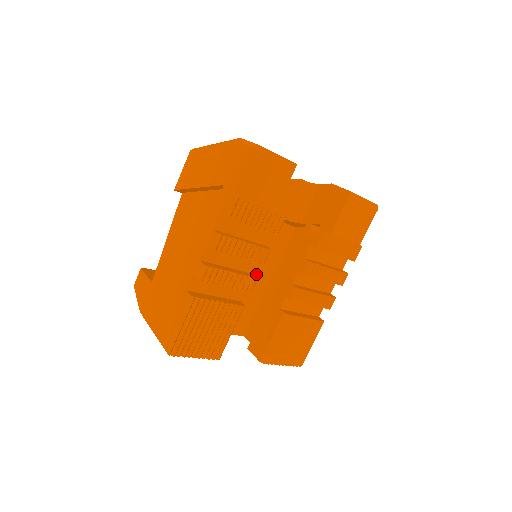
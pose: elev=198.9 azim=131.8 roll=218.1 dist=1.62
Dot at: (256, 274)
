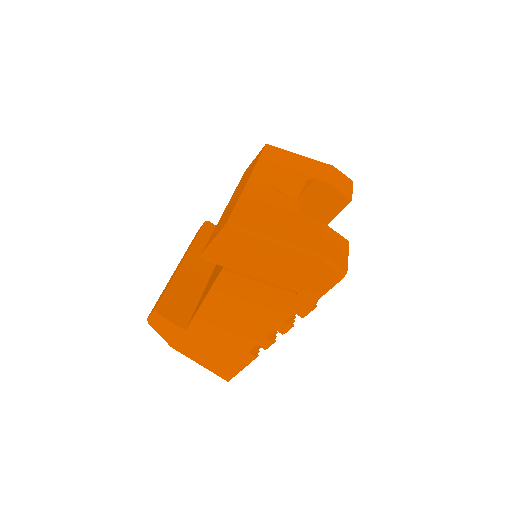
Dot at: occluded
